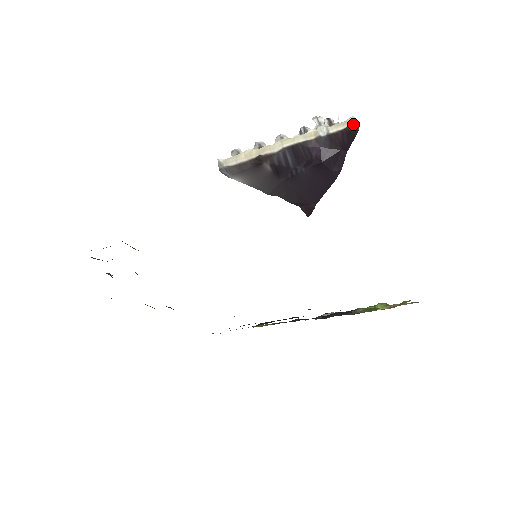
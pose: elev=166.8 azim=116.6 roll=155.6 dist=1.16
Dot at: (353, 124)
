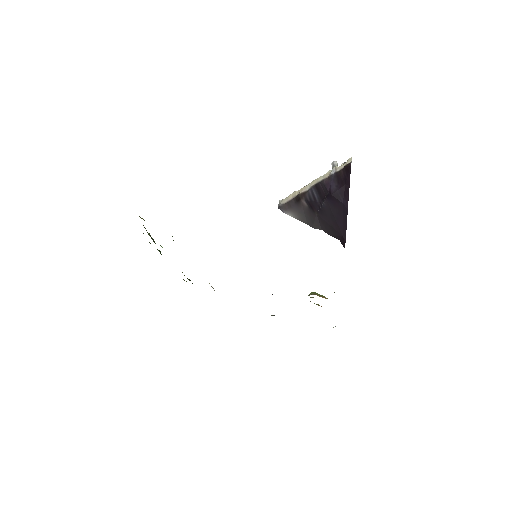
Dot at: (350, 162)
